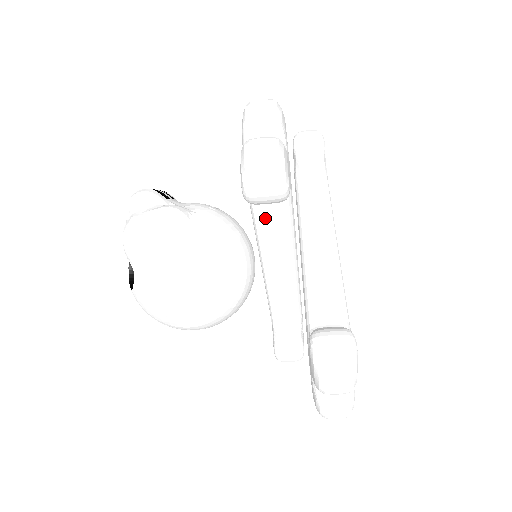
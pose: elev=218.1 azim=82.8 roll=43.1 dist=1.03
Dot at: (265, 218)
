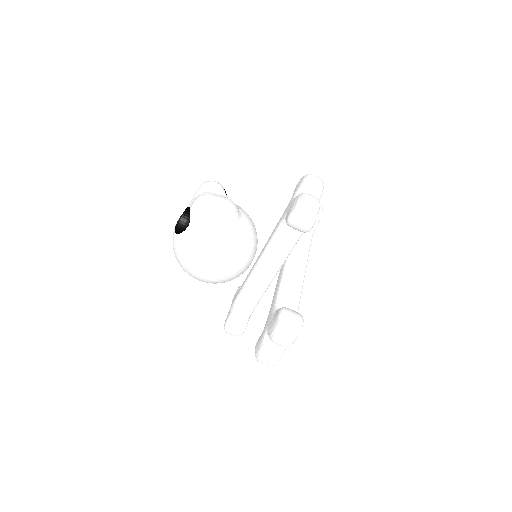
Dot at: (282, 236)
